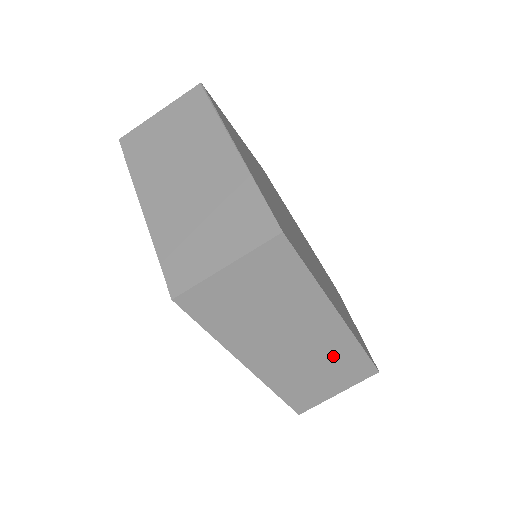
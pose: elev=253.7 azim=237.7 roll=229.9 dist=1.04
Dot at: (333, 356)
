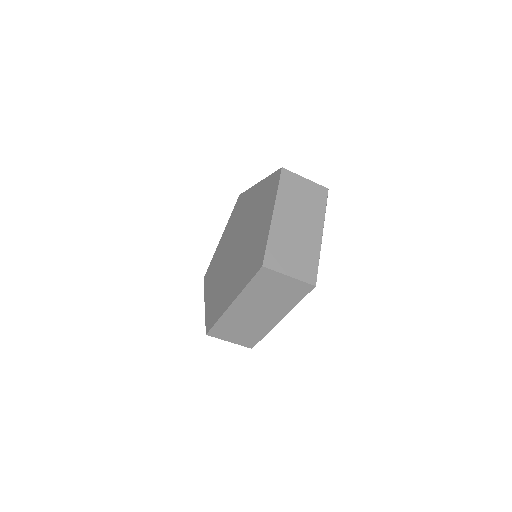
Dot at: (254, 329)
